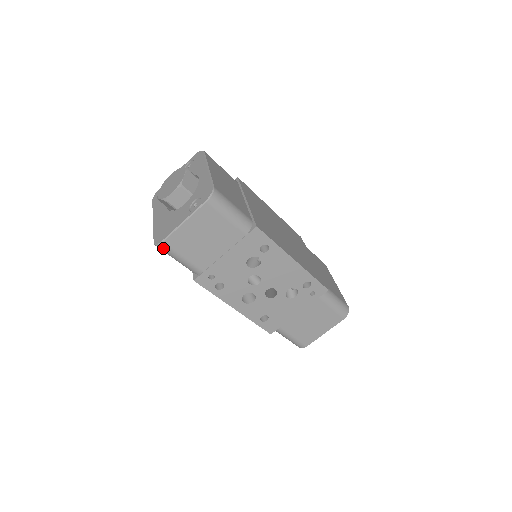
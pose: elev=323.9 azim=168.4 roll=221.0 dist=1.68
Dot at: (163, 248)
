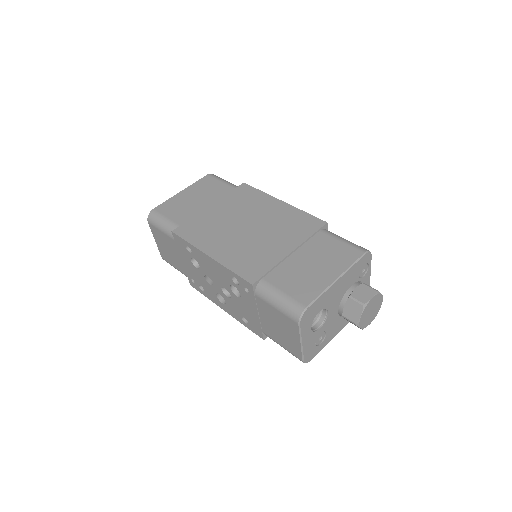
Dot at: (167, 262)
